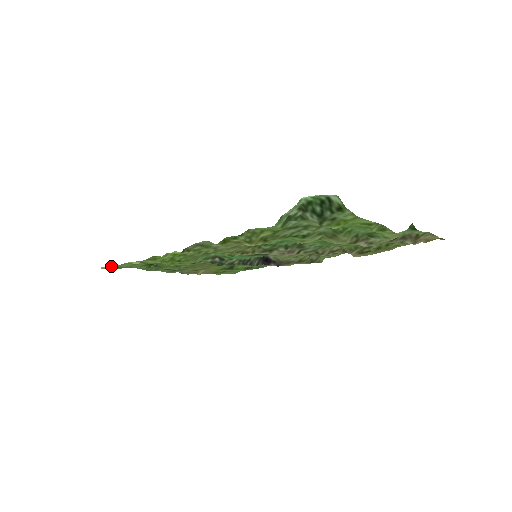
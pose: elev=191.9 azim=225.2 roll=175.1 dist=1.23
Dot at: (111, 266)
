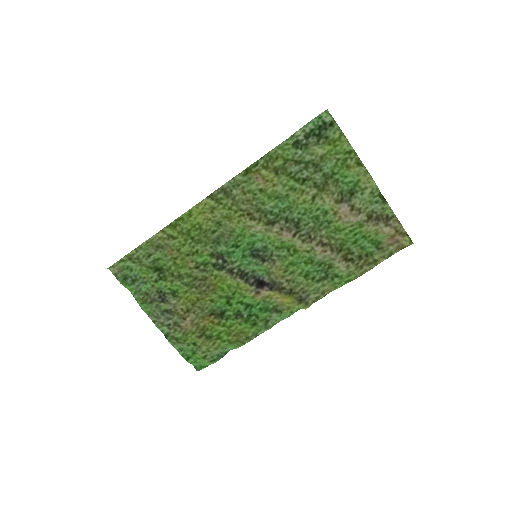
Dot at: (124, 258)
